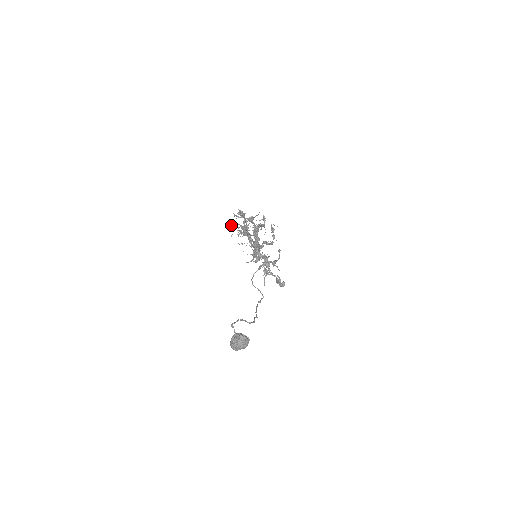
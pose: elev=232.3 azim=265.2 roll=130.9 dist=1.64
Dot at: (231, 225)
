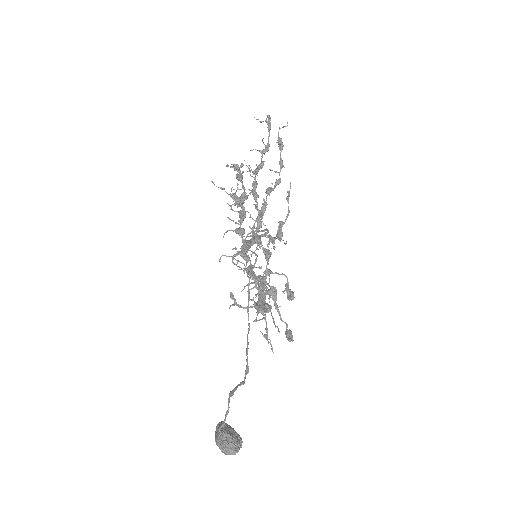
Dot at: (218, 187)
